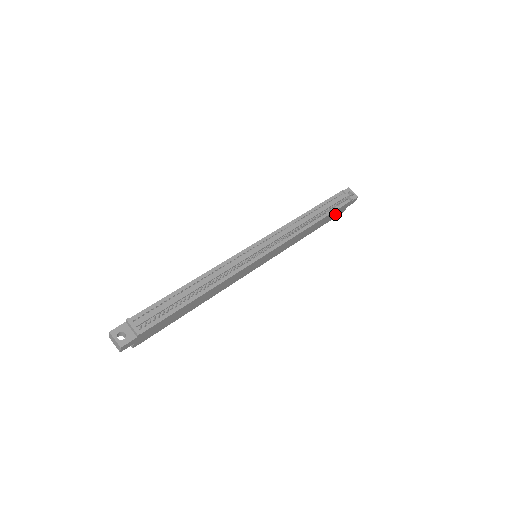
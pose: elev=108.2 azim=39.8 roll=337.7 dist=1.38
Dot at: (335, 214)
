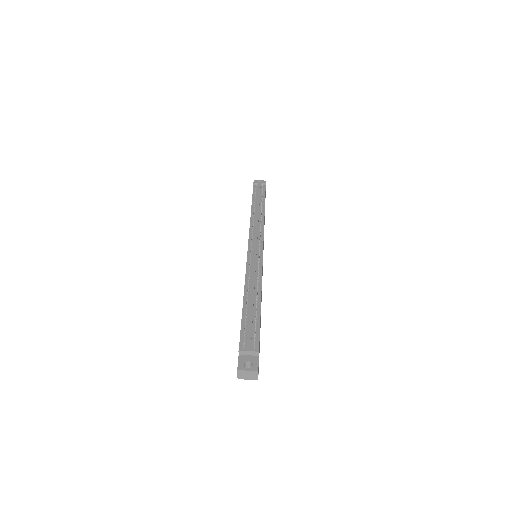
Dot at: occluded
